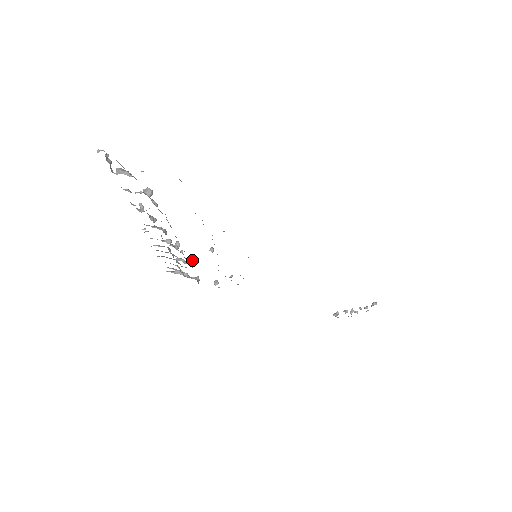
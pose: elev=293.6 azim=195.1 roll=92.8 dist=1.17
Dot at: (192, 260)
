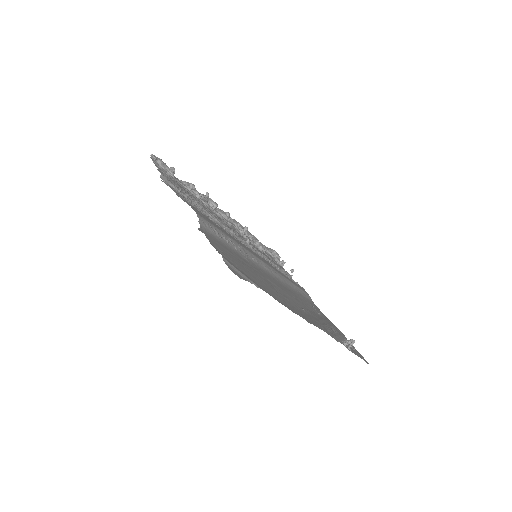
Dot at: occluded
